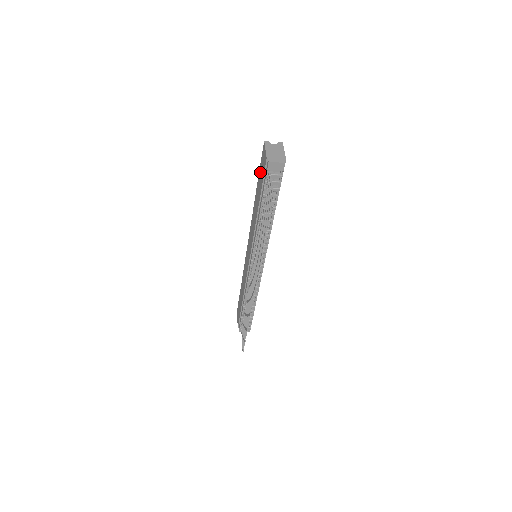
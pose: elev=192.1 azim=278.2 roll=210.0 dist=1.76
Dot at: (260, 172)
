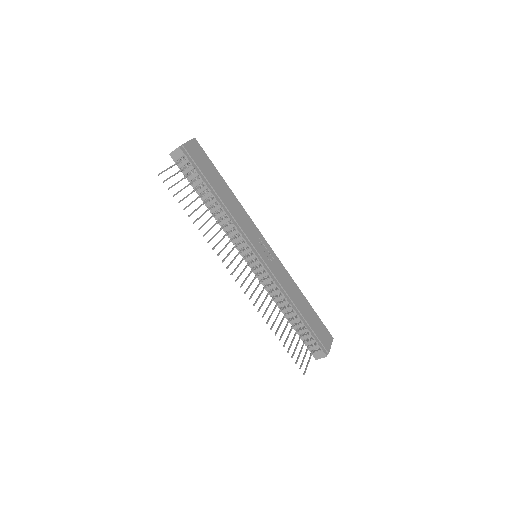
Dot at: occluded
